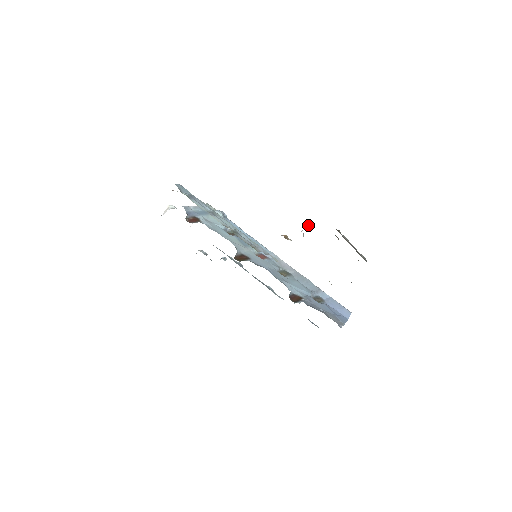
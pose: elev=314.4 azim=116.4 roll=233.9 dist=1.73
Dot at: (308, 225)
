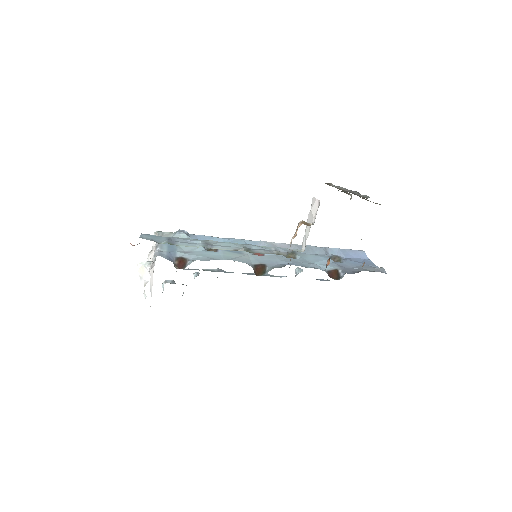
Dot at: occluded
